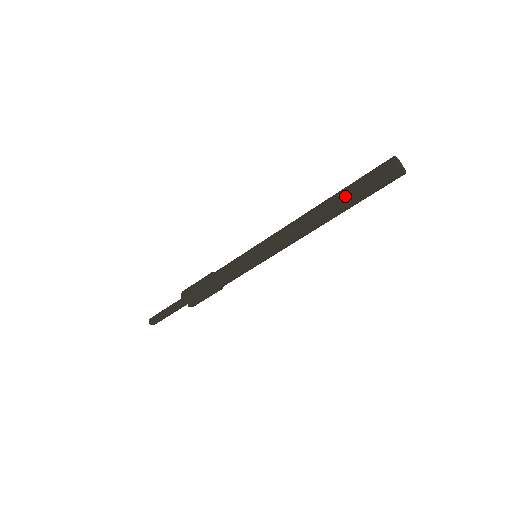
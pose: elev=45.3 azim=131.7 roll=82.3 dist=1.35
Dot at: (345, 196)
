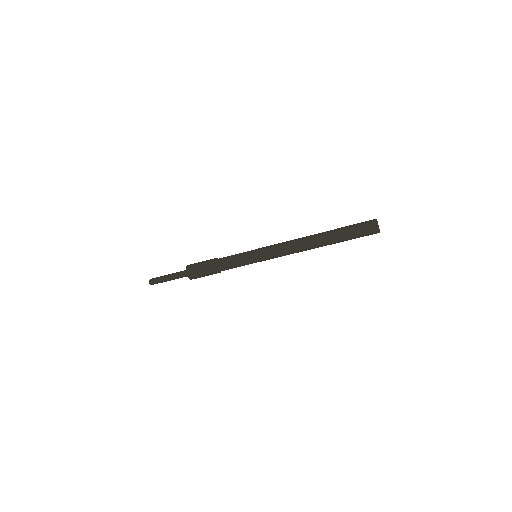
Dot at: (337, 238)
